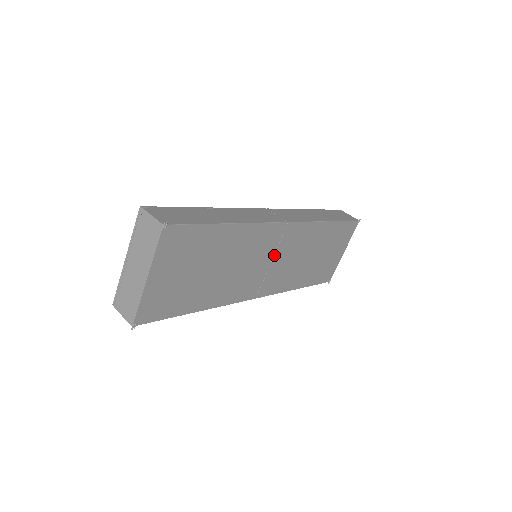
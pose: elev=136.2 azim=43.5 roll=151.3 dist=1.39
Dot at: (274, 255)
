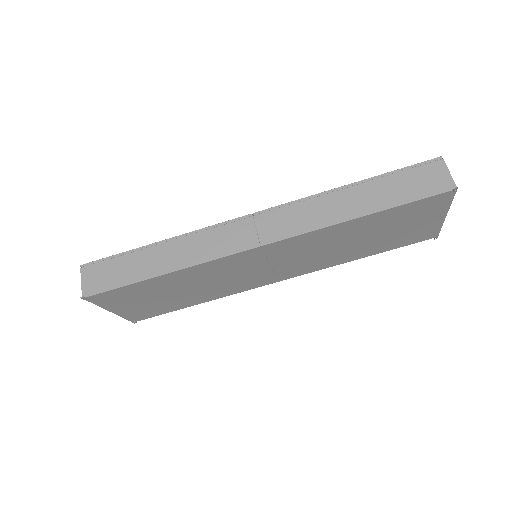
Dot at: (270, 262)
